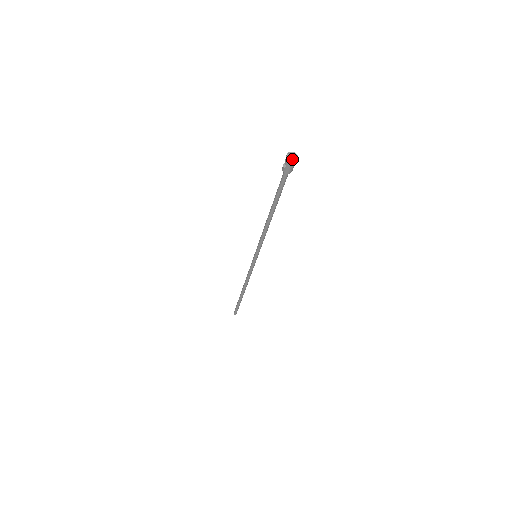
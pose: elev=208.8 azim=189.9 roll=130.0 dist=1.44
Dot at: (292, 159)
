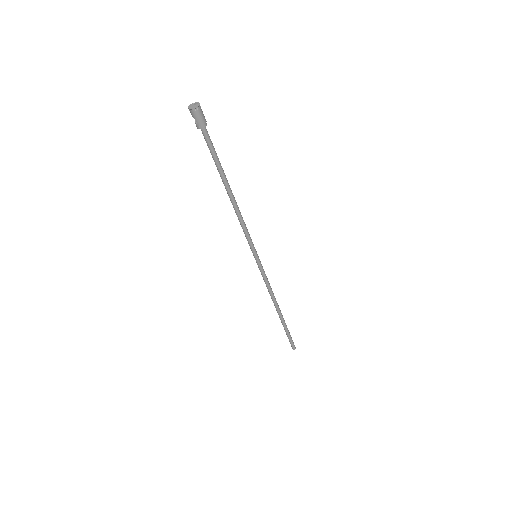
Dot at: (194, 107)
